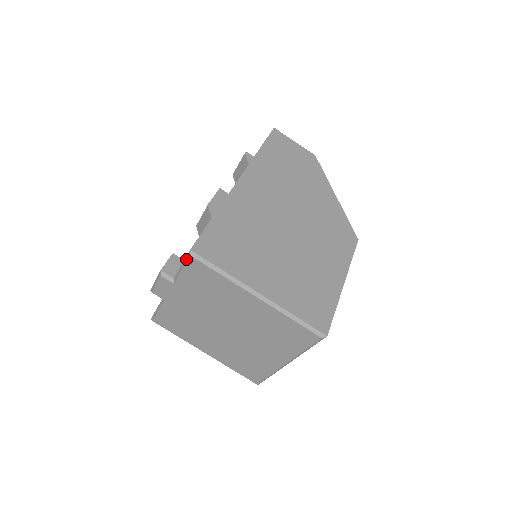
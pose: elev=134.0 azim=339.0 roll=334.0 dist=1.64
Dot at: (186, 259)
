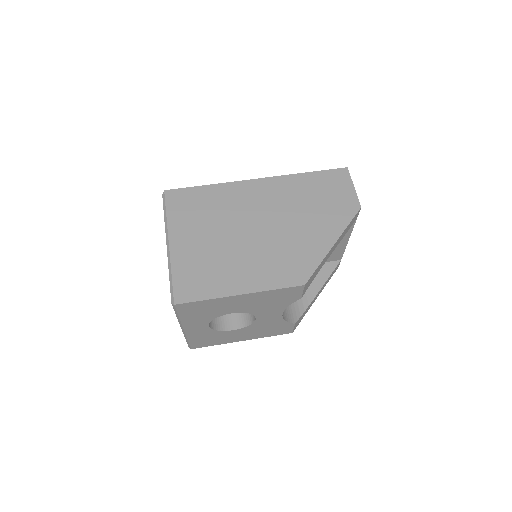
Dot at: occluded
